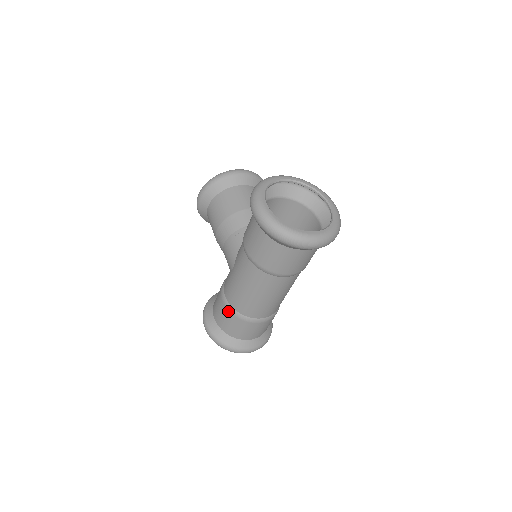
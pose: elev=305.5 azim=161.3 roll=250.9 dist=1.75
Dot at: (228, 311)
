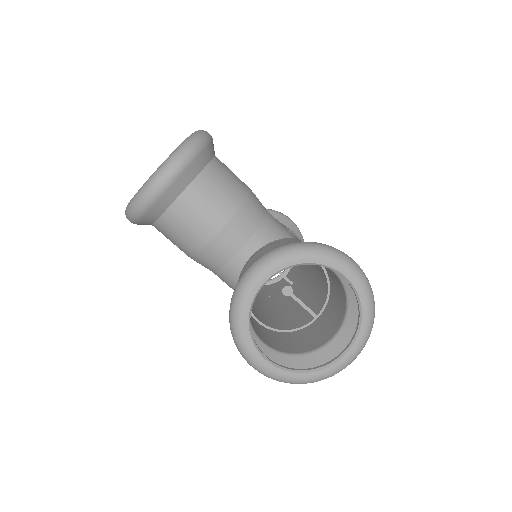
Dot at: occluded
